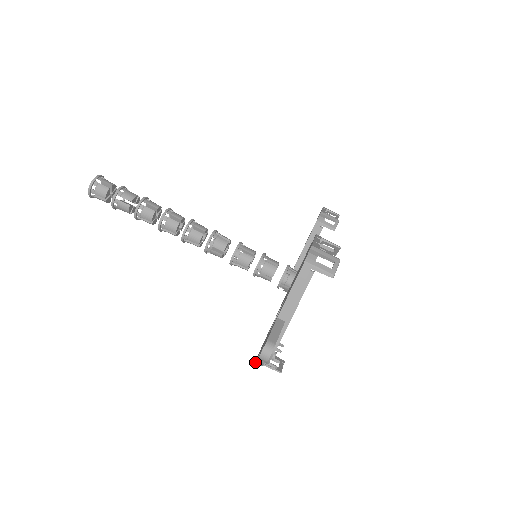
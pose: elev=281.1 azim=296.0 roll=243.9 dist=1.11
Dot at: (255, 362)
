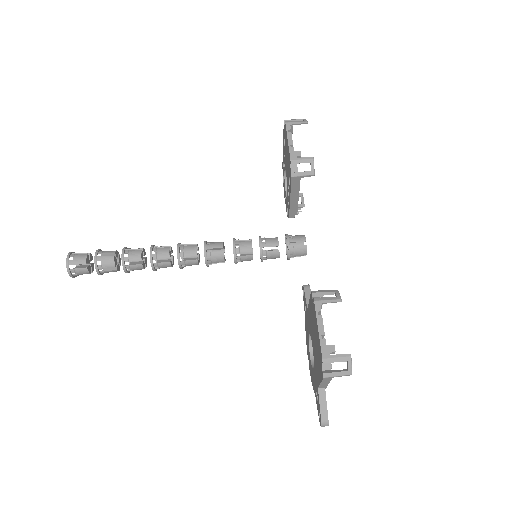
Dot at: occluded
